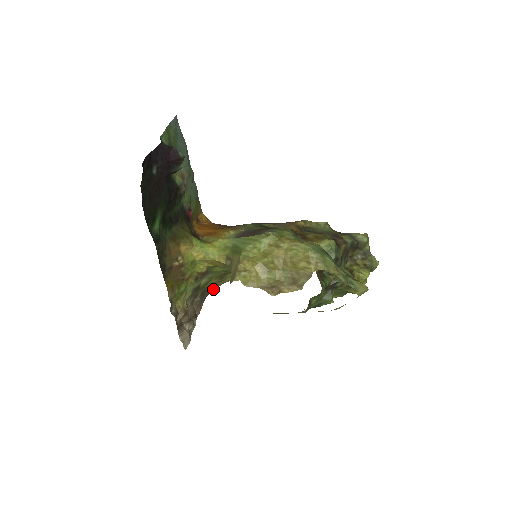
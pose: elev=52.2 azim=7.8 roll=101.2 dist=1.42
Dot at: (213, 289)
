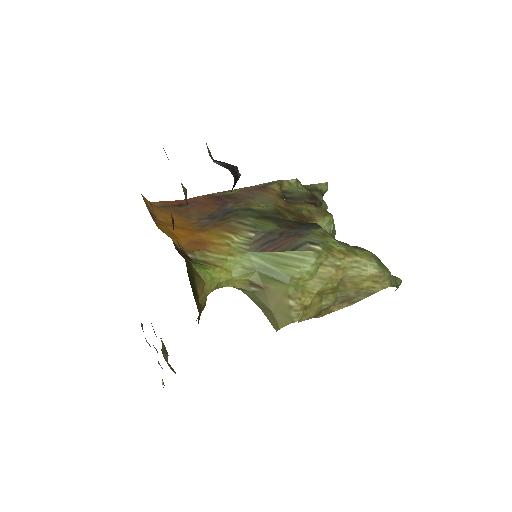
Dot at: occluded
